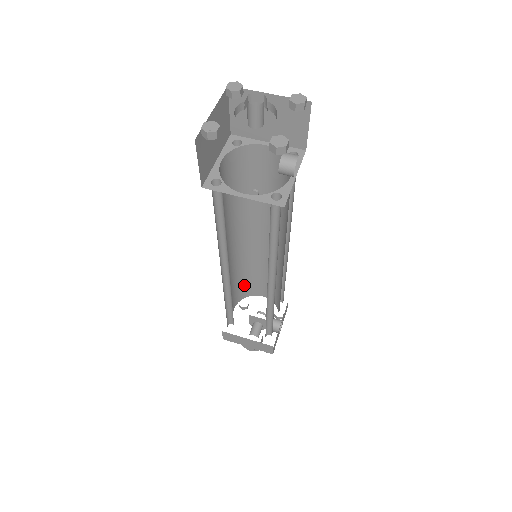
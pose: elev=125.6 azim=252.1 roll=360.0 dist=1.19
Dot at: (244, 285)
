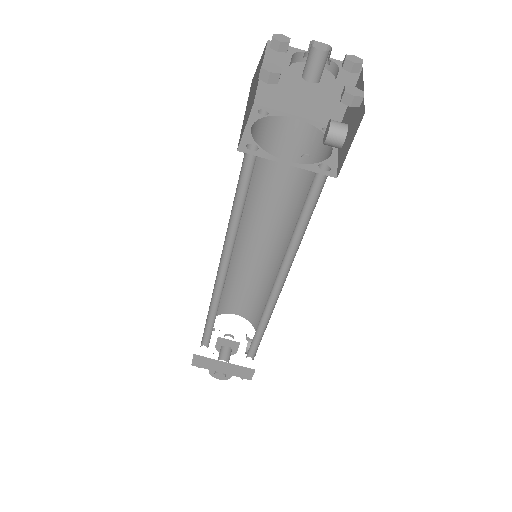
Dot at: (220, 299)
